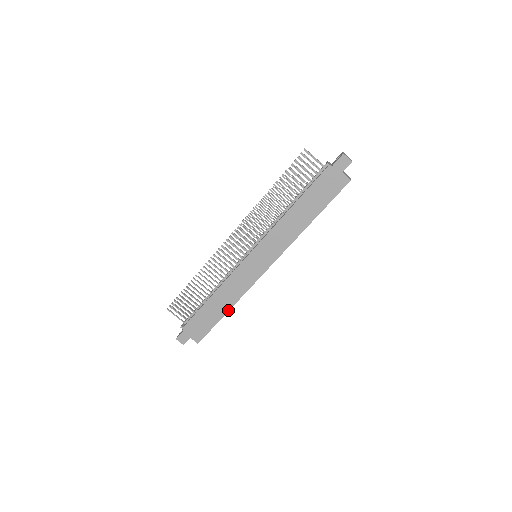
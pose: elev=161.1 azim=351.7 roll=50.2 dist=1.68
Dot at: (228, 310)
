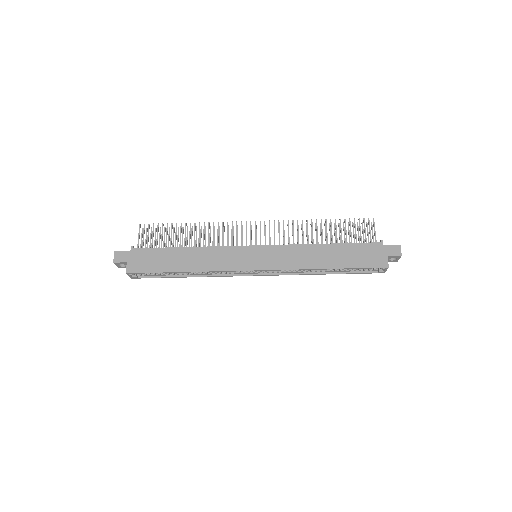
Dot at: (186, 271)
